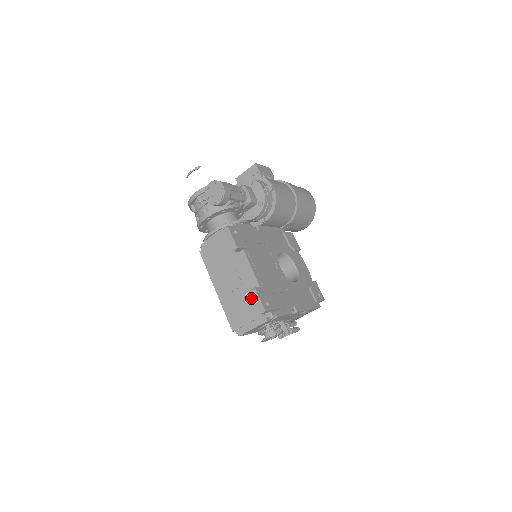
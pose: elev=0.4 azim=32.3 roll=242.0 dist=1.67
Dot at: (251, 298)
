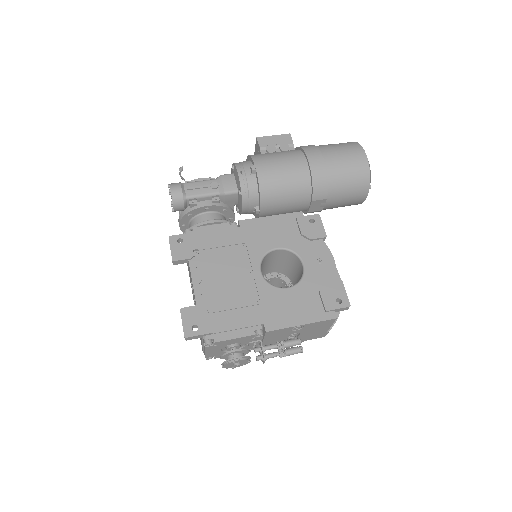
Dot at: occluded
